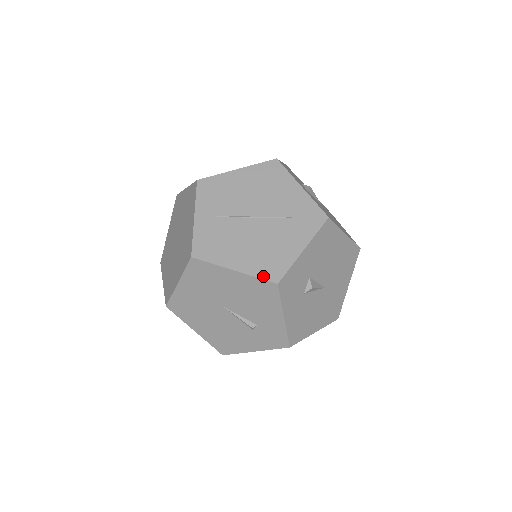
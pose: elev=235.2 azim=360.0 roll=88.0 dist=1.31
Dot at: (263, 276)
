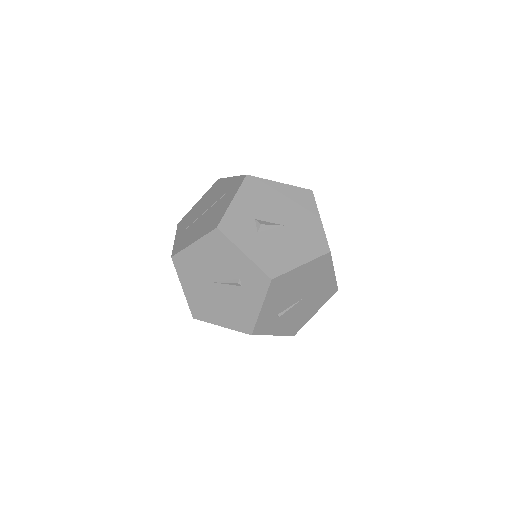
Dot at: (208, 231)
